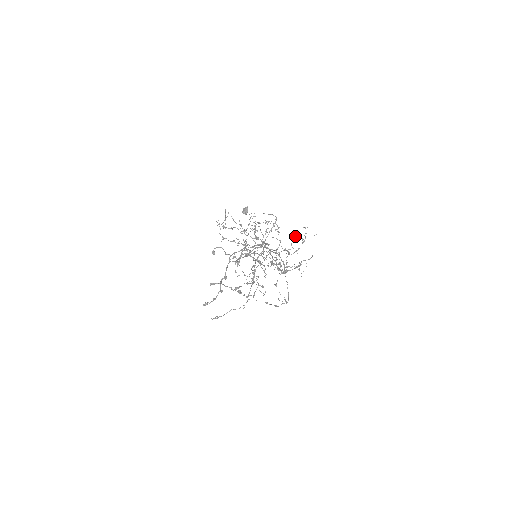
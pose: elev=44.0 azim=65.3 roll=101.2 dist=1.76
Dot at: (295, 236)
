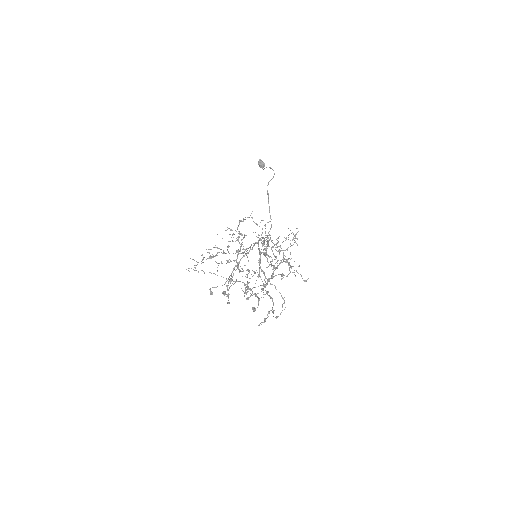
Dot at: occluded
